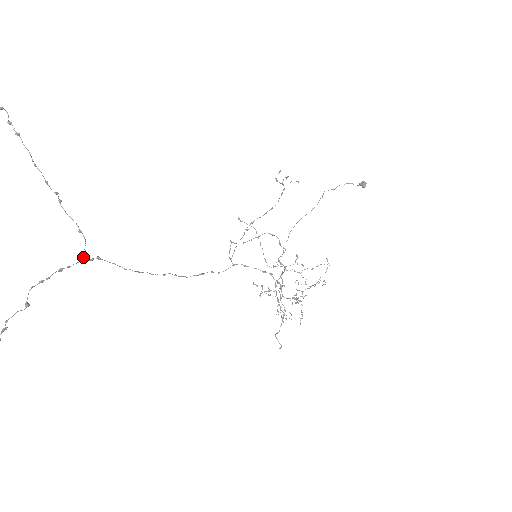
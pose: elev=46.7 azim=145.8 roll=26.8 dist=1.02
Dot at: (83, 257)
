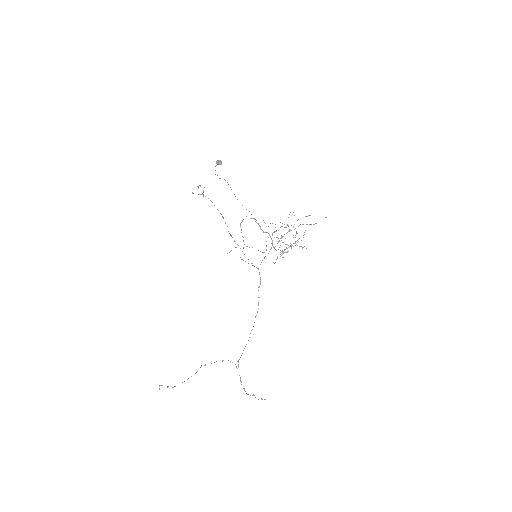
Dot at: (236, 366)
